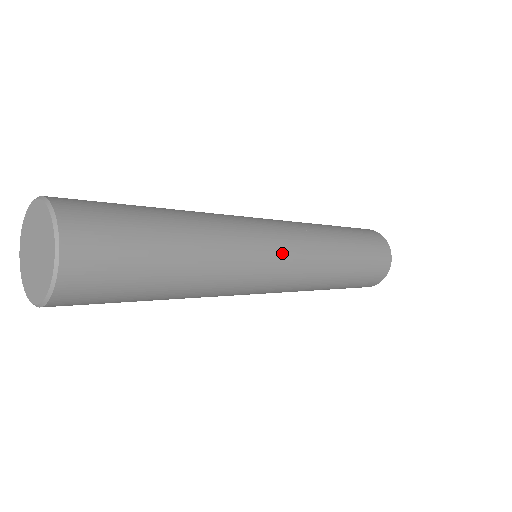
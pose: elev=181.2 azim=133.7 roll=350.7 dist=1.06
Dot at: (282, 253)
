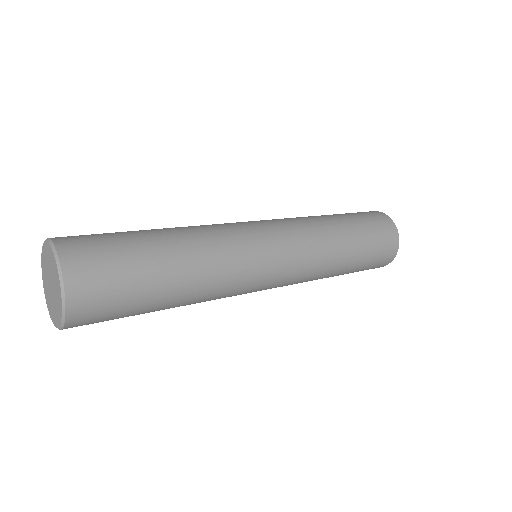
Dot at: (272, 280)
